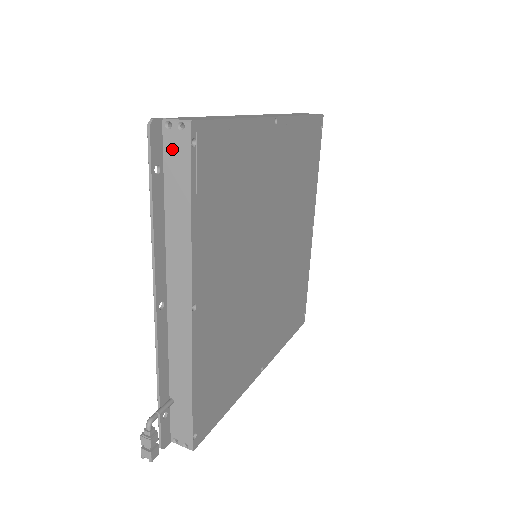
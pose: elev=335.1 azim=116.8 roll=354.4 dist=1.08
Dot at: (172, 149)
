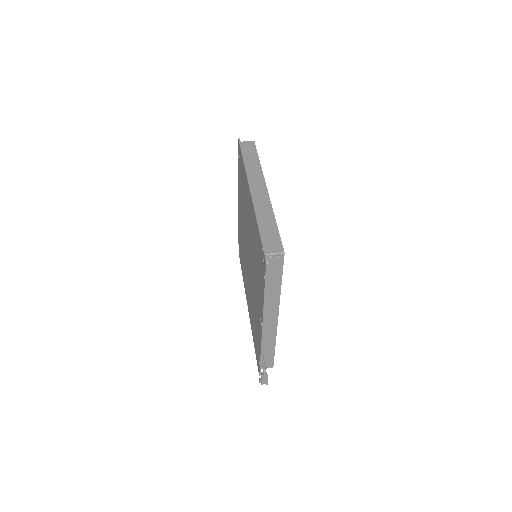
Dot at: (272, 265)
